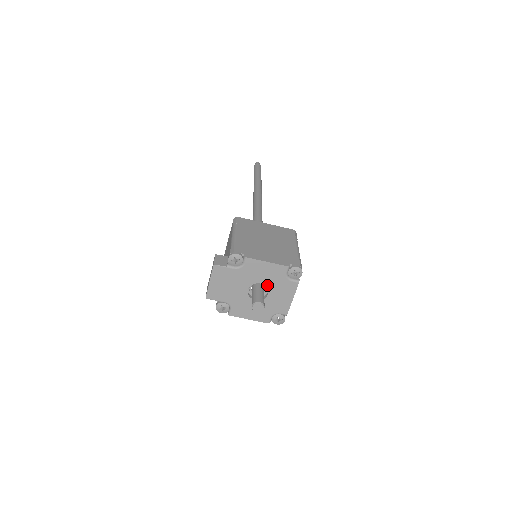
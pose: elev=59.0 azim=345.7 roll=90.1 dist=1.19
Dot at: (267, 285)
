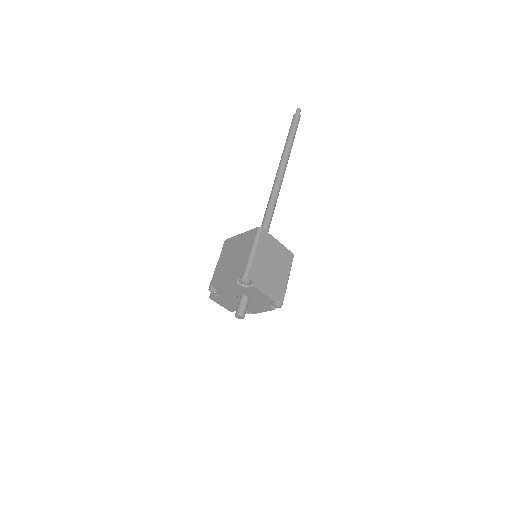
Dot at: (243, 294)
